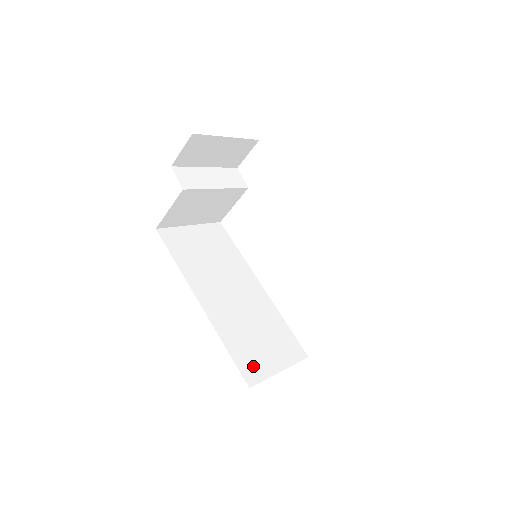
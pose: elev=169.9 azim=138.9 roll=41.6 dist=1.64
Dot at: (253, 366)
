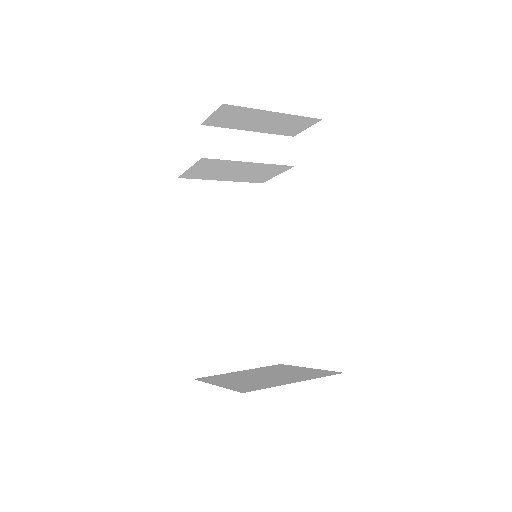
Dot at: (210, 358)
